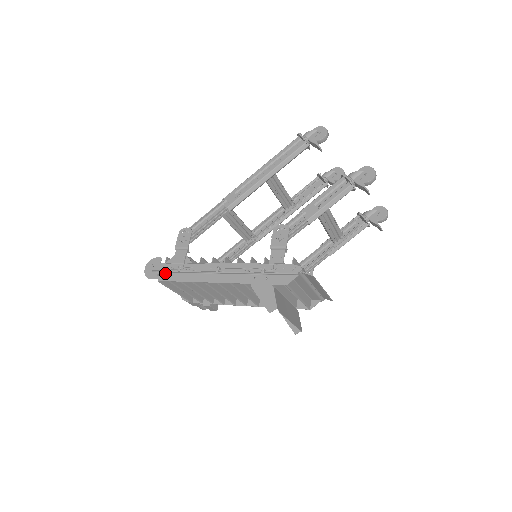
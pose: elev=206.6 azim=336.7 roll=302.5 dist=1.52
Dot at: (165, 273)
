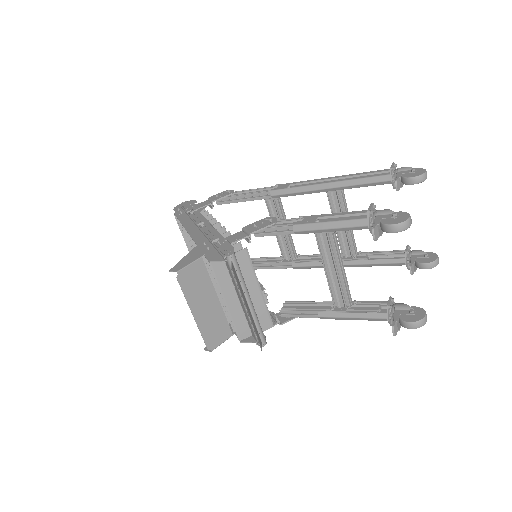
Dot at: (183, 211)
